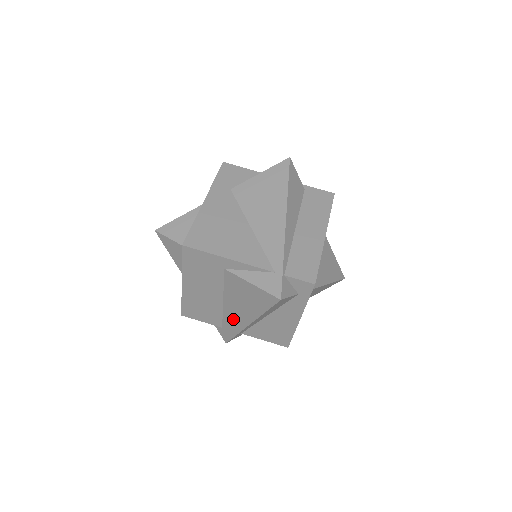
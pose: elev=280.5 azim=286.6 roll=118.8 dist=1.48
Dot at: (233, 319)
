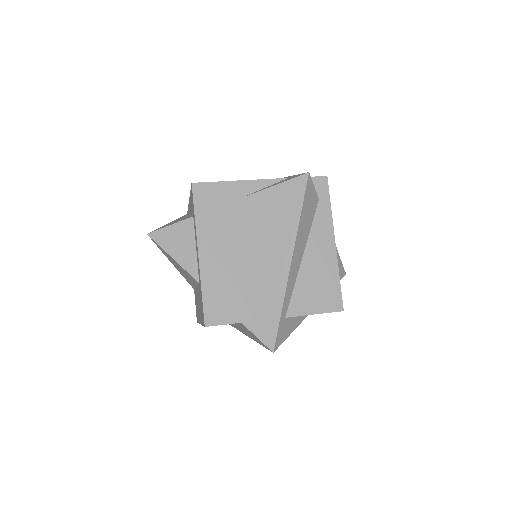
Dot at: (270, 279)
